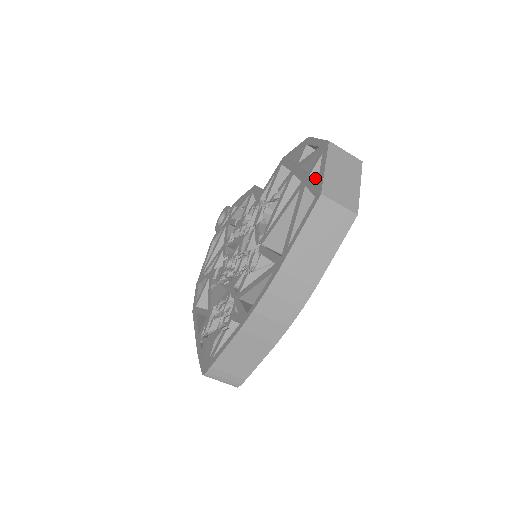
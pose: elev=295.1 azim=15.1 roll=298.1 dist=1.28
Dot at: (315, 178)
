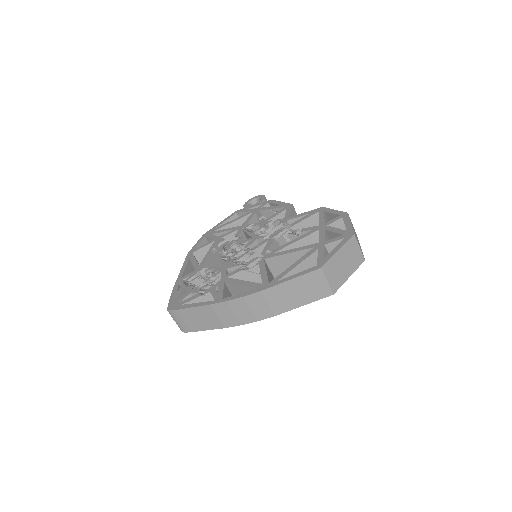
Dot at: (328, 248)
